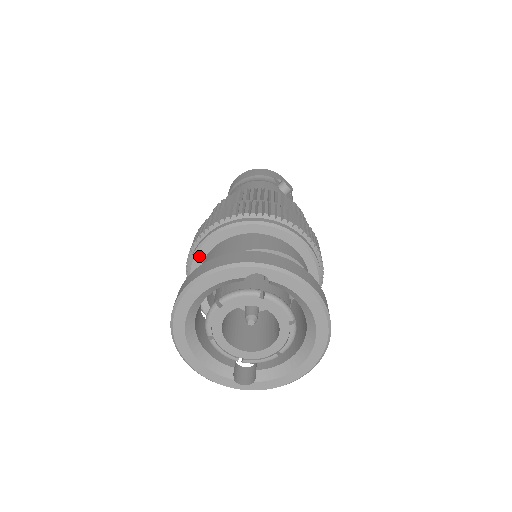
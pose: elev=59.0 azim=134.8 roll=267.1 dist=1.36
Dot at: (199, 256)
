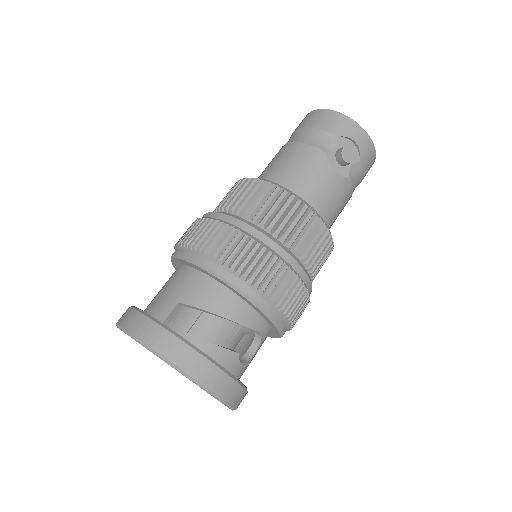
Dot at: (174, 263)
